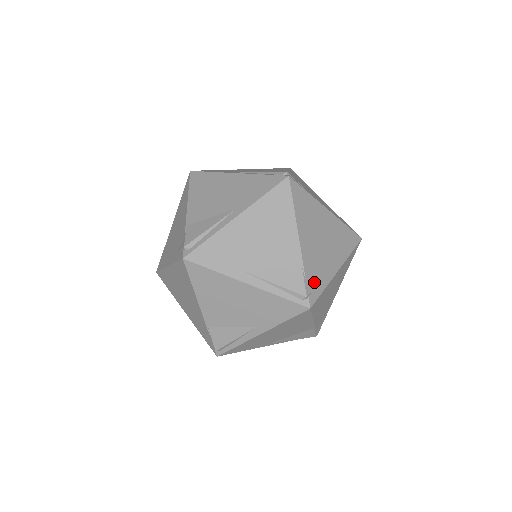
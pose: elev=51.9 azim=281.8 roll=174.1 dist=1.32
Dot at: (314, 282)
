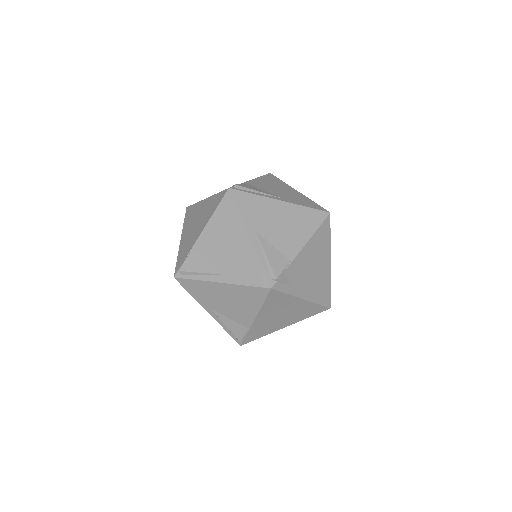
Dot at: occluded
